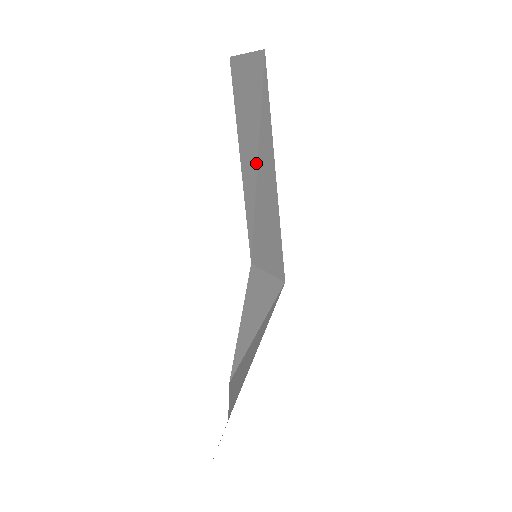
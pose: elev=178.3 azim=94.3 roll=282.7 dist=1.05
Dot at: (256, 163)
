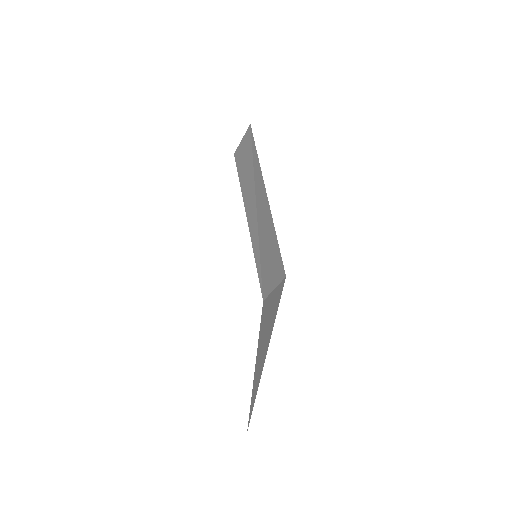
Dot at: (255, 204)
